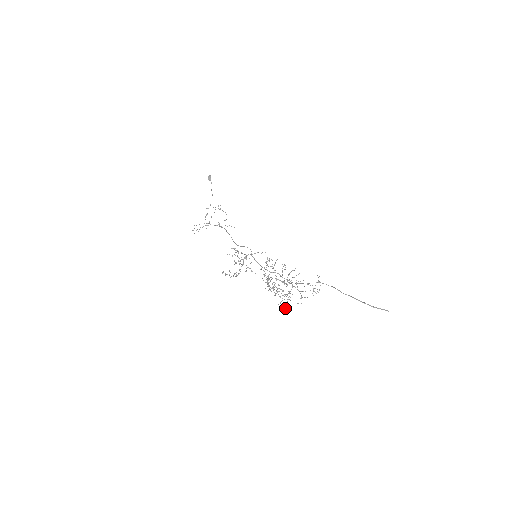
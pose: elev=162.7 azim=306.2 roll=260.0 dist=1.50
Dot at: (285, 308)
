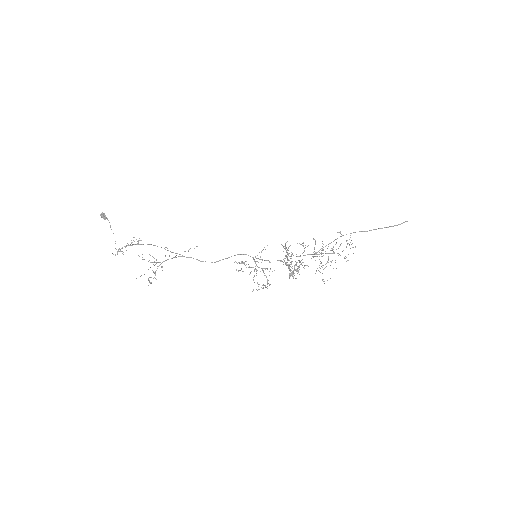
Dot at: occluded
